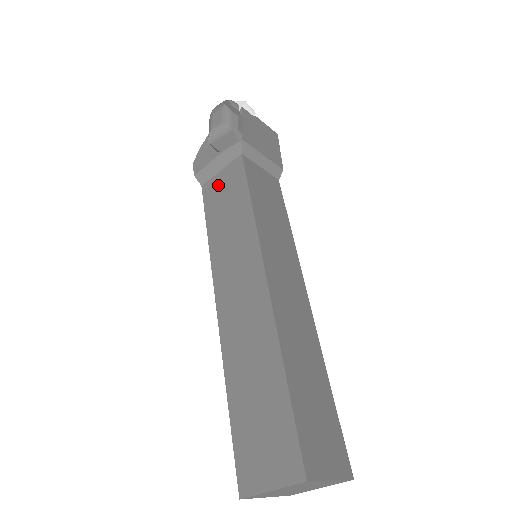
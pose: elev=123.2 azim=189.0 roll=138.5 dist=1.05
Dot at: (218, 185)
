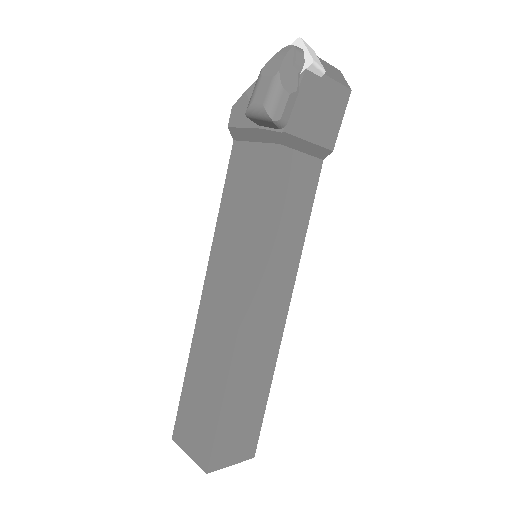
Dot at: (246, 160)
